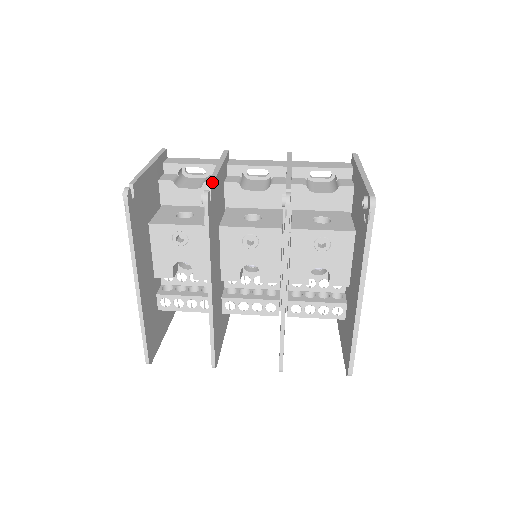
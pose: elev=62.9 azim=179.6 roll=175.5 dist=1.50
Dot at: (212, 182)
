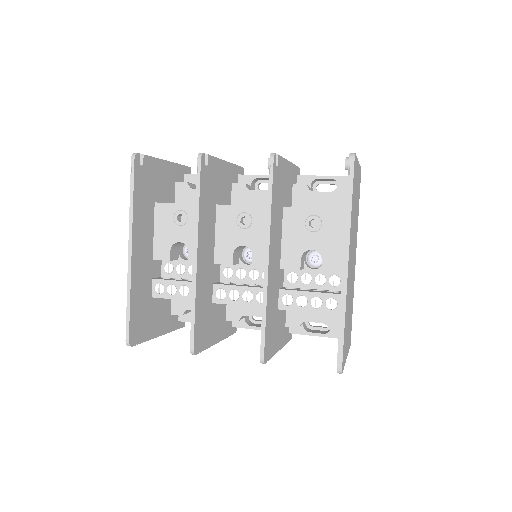
Dot at: occluded
